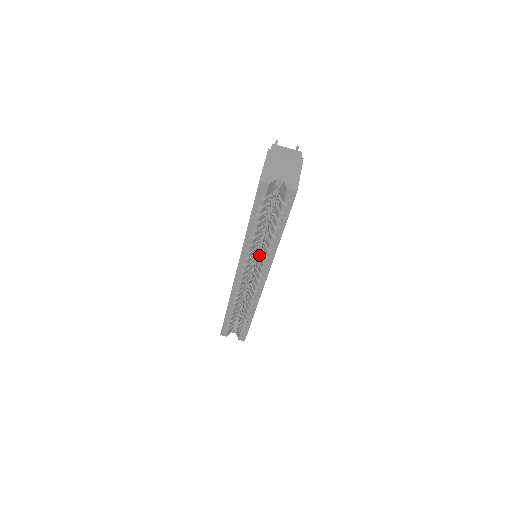
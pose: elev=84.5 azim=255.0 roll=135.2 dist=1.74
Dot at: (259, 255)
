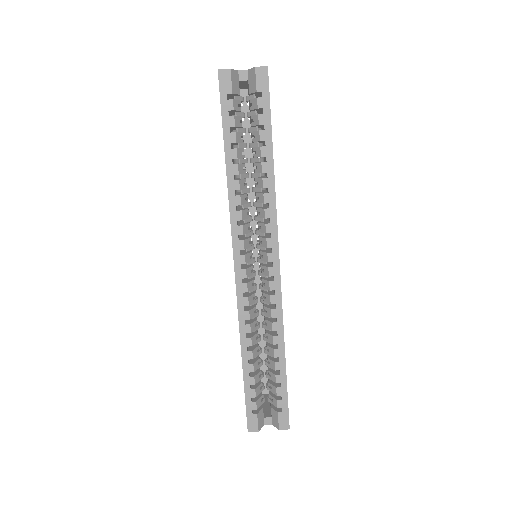
Dot at: (257, 231)
